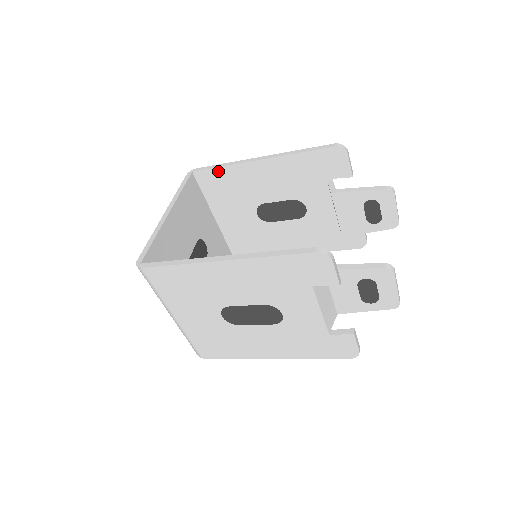
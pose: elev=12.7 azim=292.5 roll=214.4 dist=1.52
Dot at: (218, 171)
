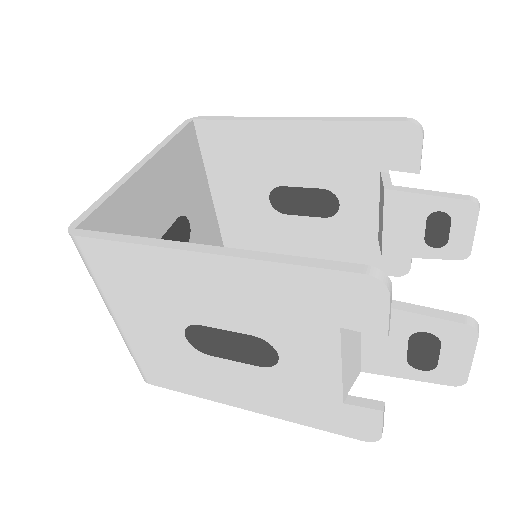
Dot at: (229, 125)
